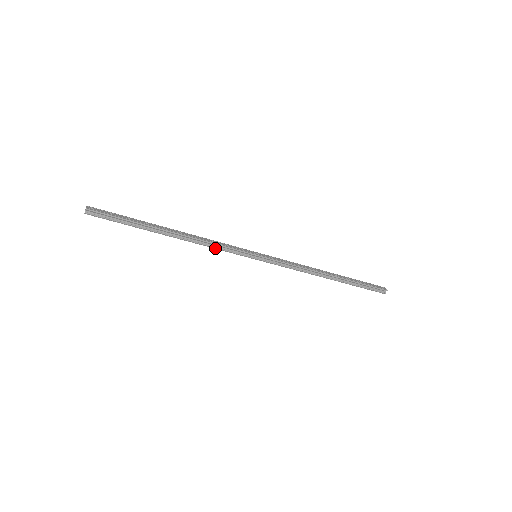
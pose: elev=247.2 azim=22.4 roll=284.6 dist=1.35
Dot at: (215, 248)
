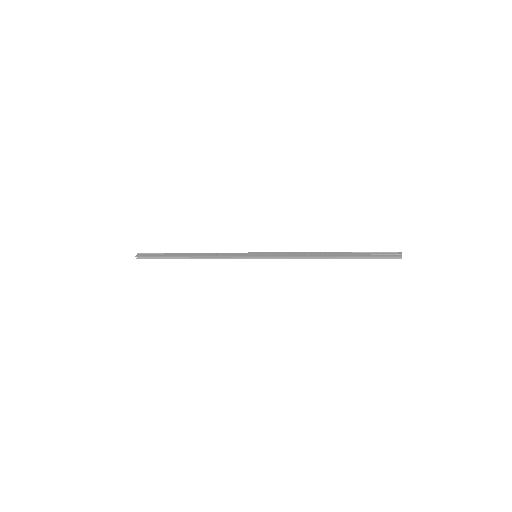
Dot at: occluded
